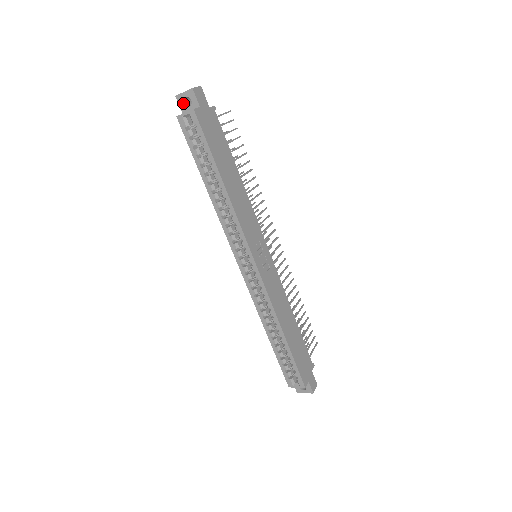
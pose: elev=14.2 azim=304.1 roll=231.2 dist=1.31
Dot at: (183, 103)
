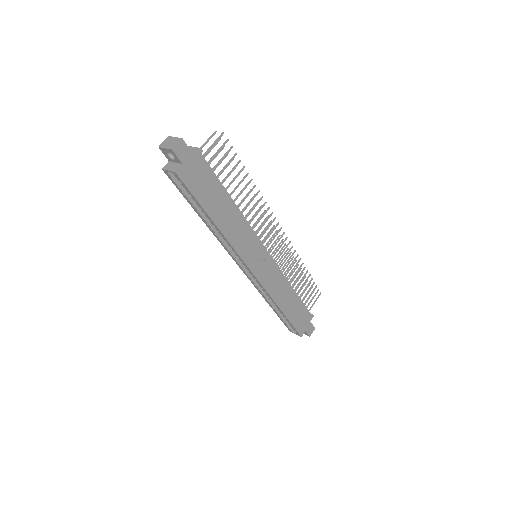
Dot at: (167, 155)
